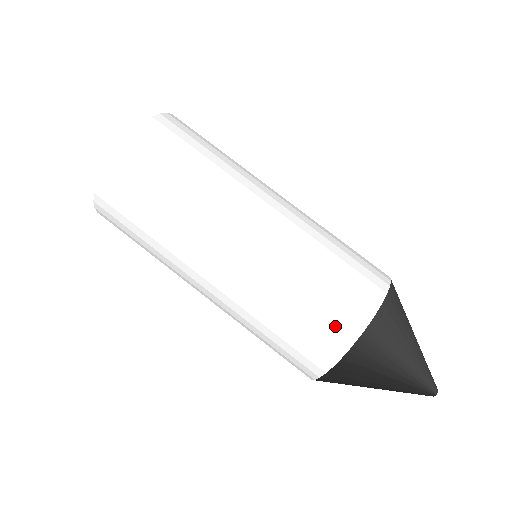
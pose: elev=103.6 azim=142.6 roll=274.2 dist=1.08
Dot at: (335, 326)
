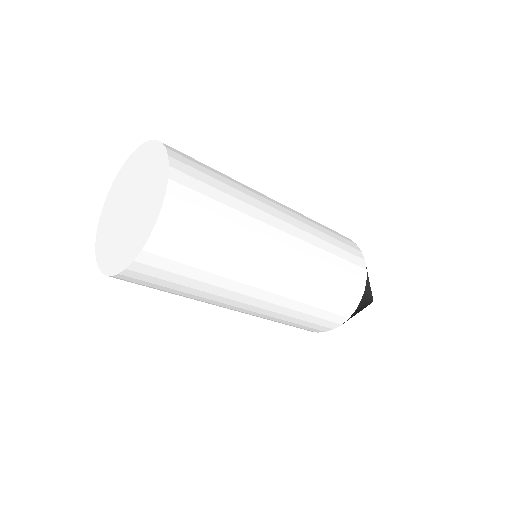
Dot at: (351, 291)
